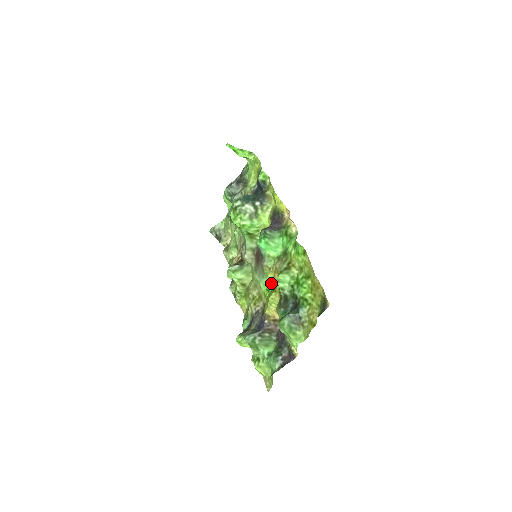
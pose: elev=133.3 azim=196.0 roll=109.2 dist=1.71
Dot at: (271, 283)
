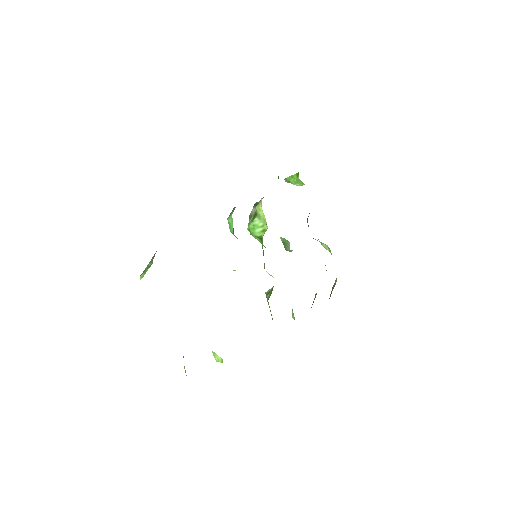
Dot at: occluded
